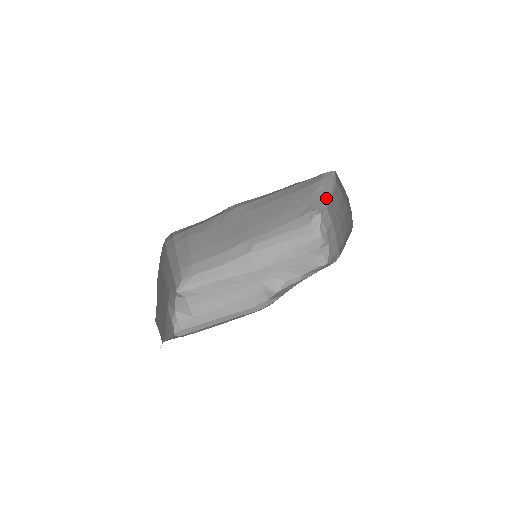
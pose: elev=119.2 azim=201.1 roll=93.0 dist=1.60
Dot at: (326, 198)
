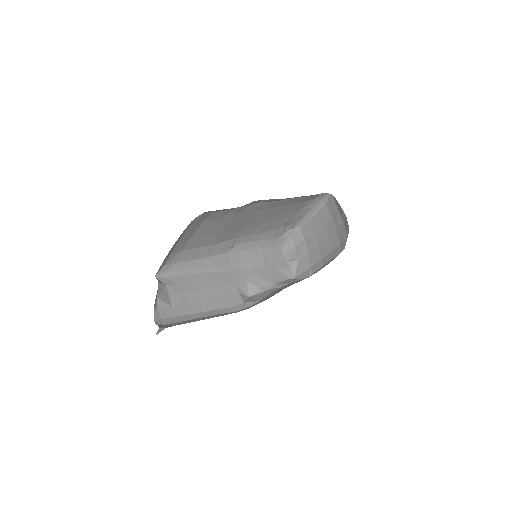
Dot at: (306, 216)
